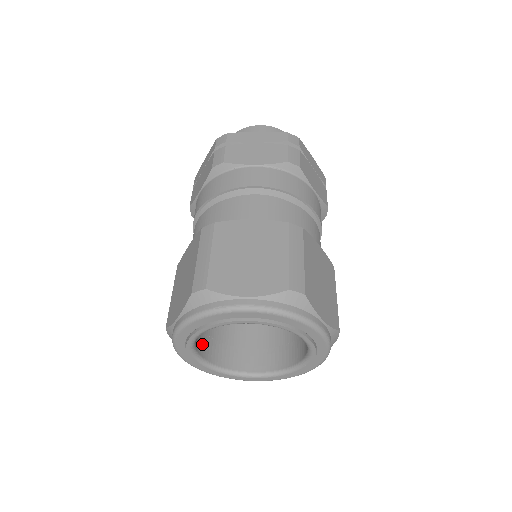
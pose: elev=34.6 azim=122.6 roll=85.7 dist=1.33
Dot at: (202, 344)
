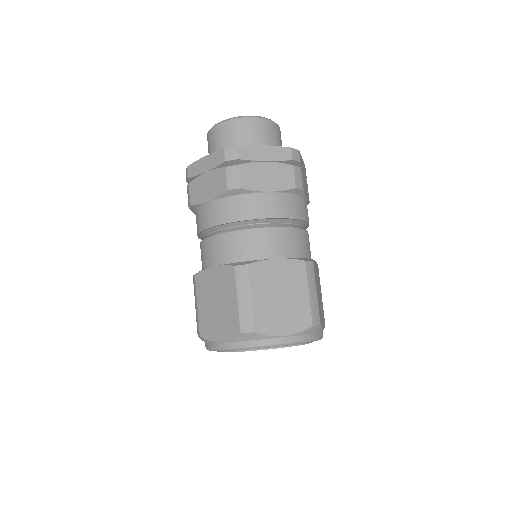
Dot at: occluded
